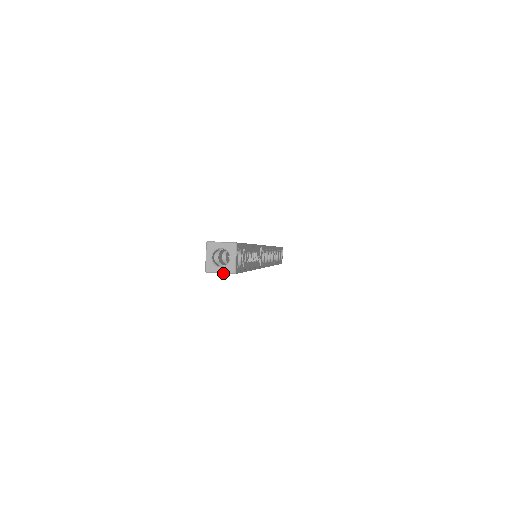
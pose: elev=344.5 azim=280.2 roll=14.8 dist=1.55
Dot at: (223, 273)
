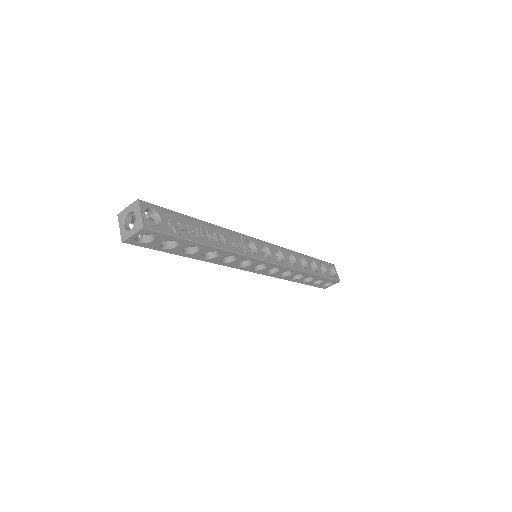
Dot at: (134, 234)
